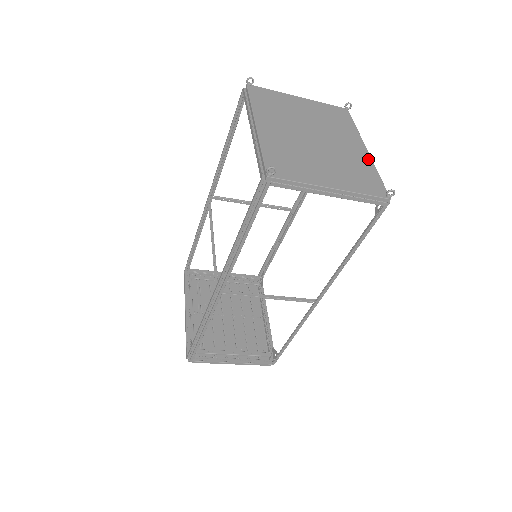
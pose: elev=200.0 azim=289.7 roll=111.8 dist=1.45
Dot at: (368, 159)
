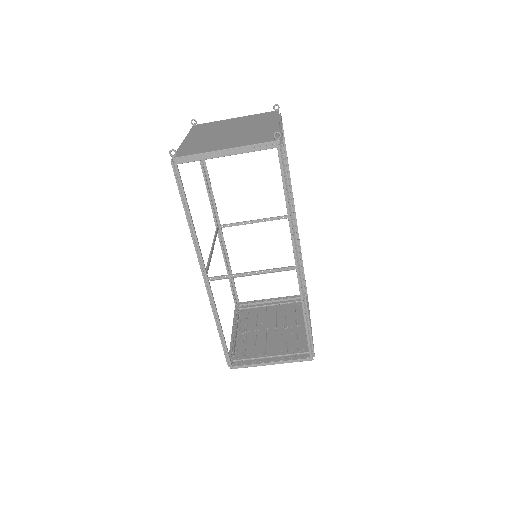
Dot at: (275, 127)
